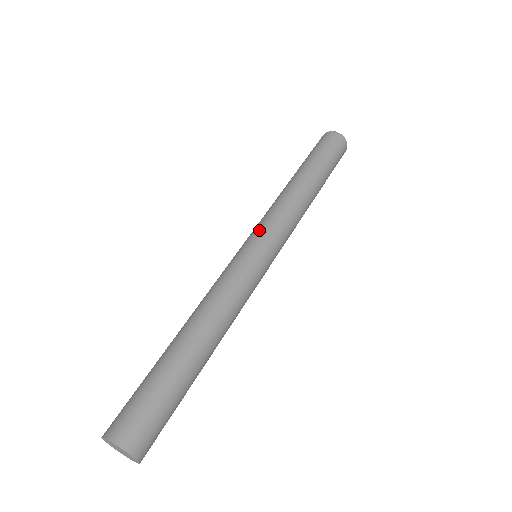
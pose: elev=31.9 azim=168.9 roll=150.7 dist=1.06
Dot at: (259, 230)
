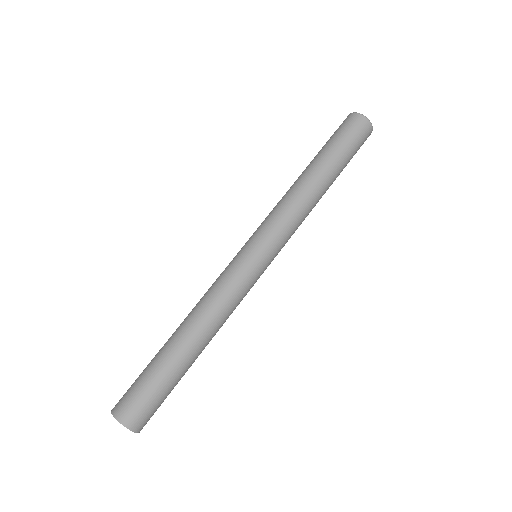
Dot at: (263, 235)
